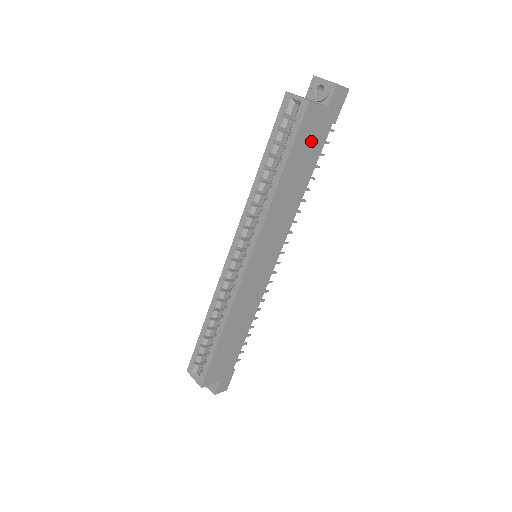
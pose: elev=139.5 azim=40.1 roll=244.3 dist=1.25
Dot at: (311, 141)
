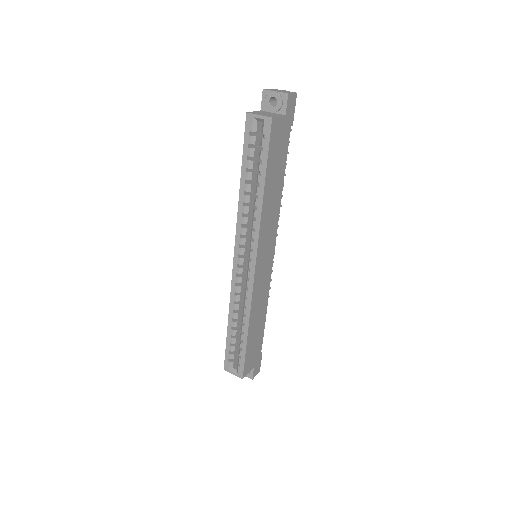
Dot at: (279, 148)
